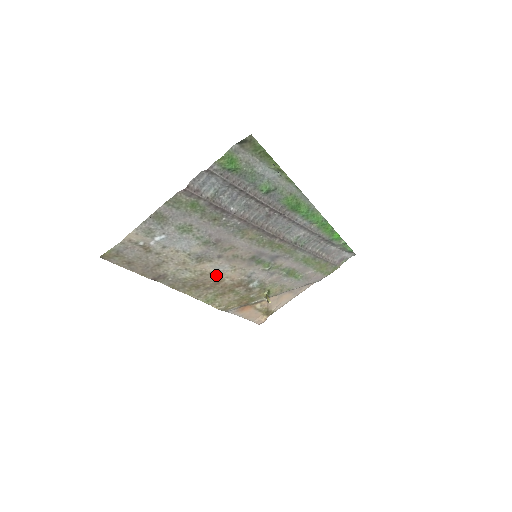
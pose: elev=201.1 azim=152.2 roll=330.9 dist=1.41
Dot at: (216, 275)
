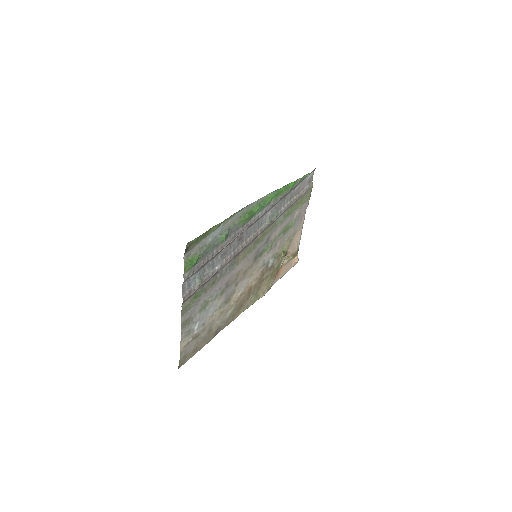
Dot at: (245, 290)
